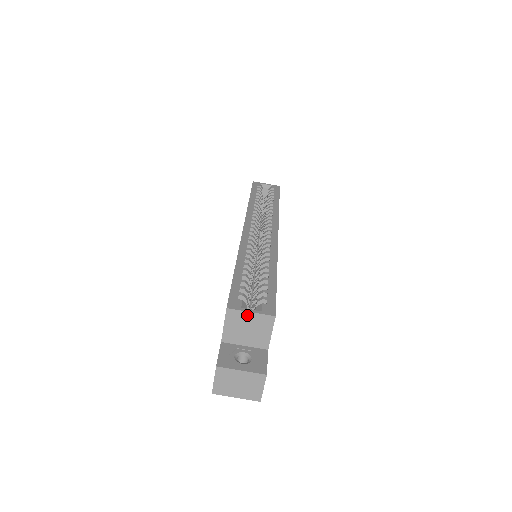
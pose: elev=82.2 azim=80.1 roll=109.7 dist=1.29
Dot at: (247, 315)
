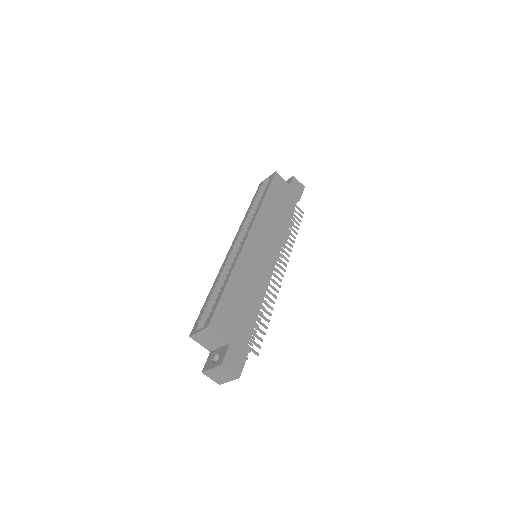
Dot at: (199, 334)
